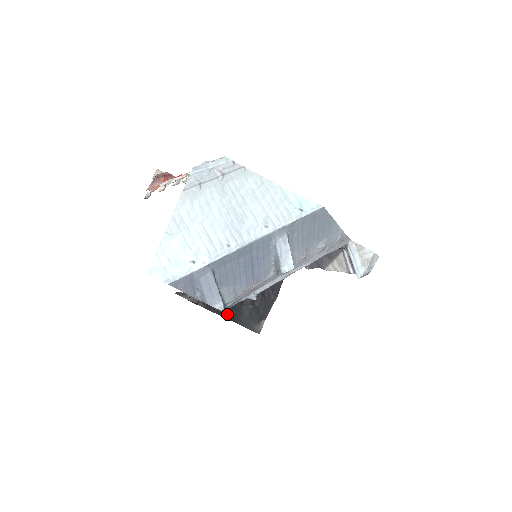
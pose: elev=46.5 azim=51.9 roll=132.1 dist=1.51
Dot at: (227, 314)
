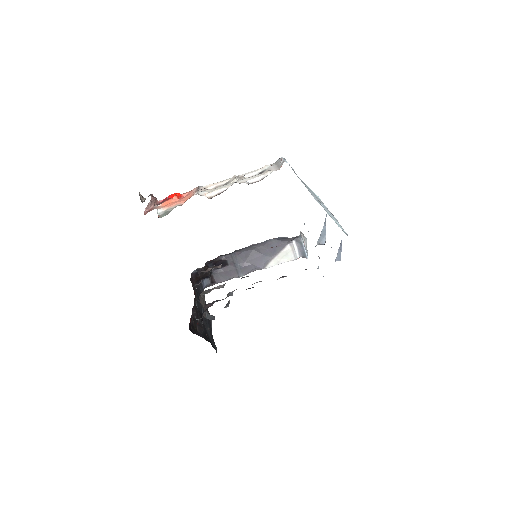
Dot at: occluded
